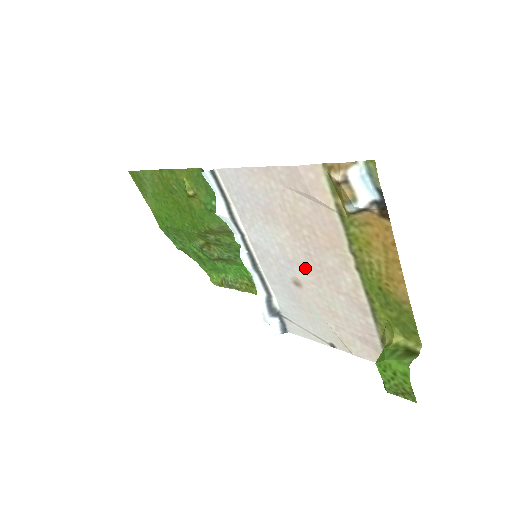
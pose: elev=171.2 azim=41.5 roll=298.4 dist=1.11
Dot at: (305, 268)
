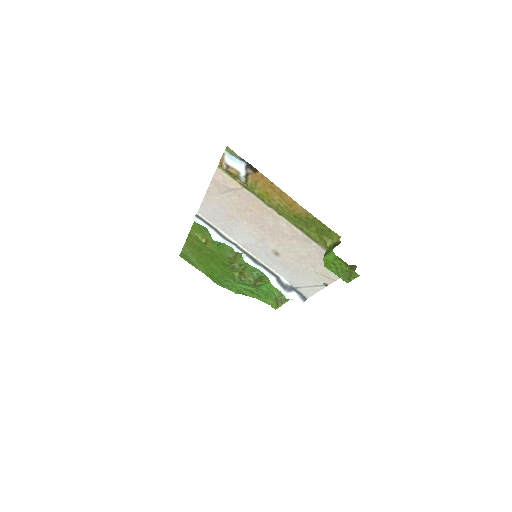
Dot at: (269, 238)
